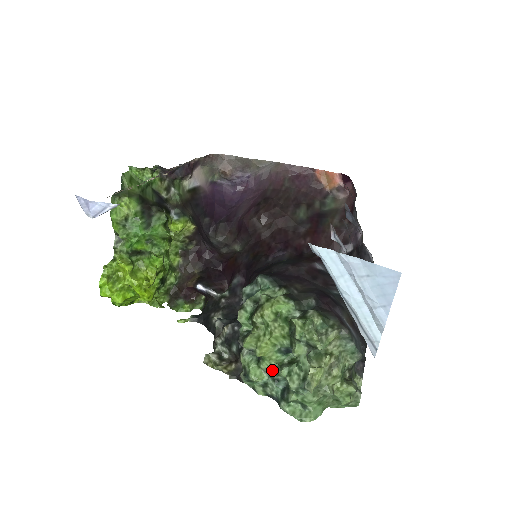
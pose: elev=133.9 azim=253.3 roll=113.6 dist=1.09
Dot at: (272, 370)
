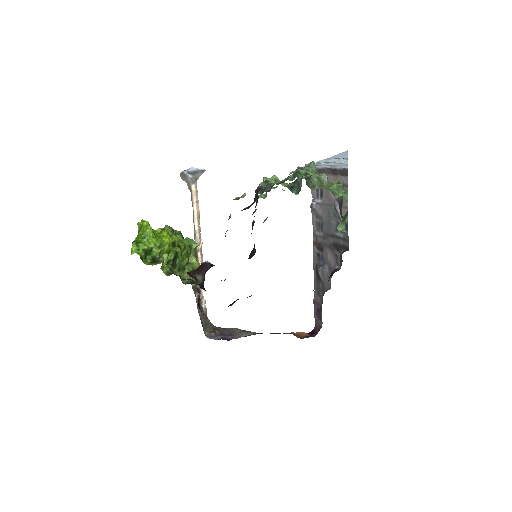
Dot at: occluded
